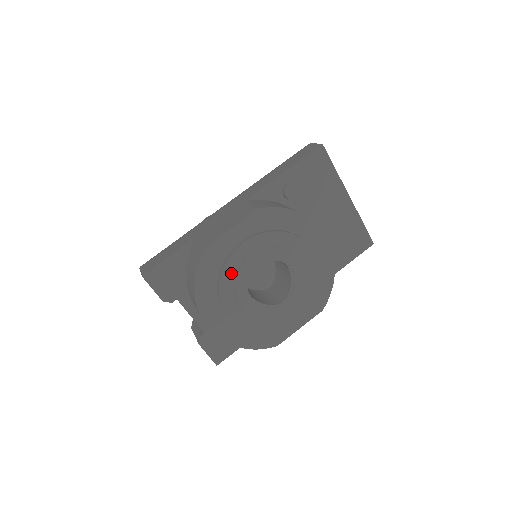
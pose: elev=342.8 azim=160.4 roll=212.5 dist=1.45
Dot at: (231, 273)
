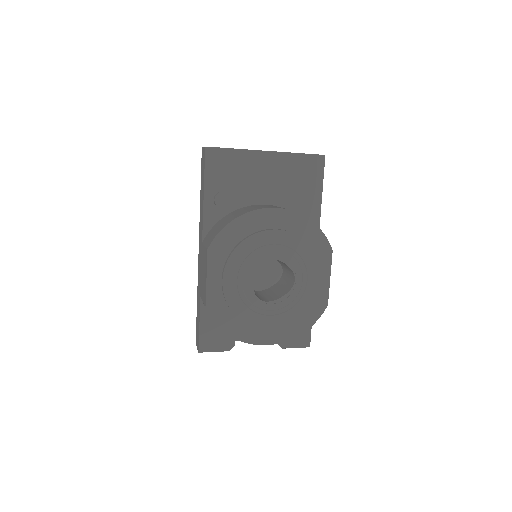
Dot at: (238, 305)
